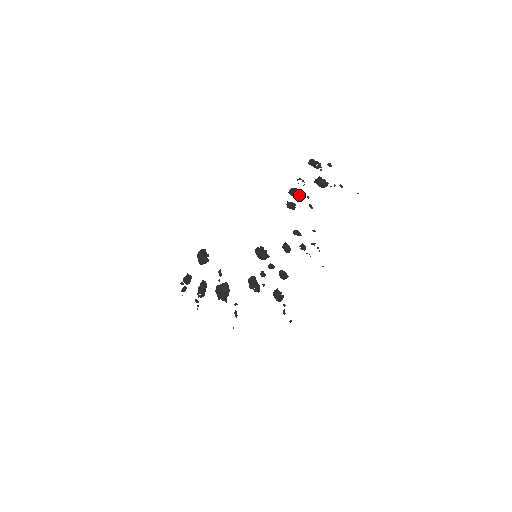
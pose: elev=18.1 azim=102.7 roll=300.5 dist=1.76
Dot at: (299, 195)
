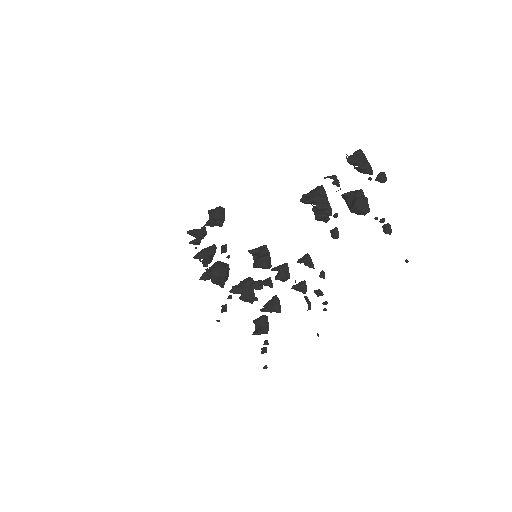
Dot at: (319, 204)
